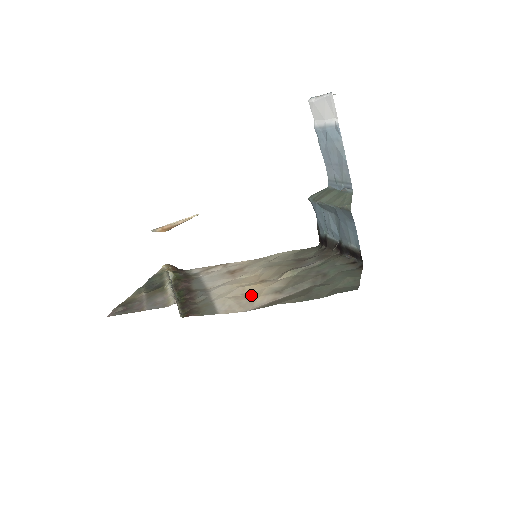
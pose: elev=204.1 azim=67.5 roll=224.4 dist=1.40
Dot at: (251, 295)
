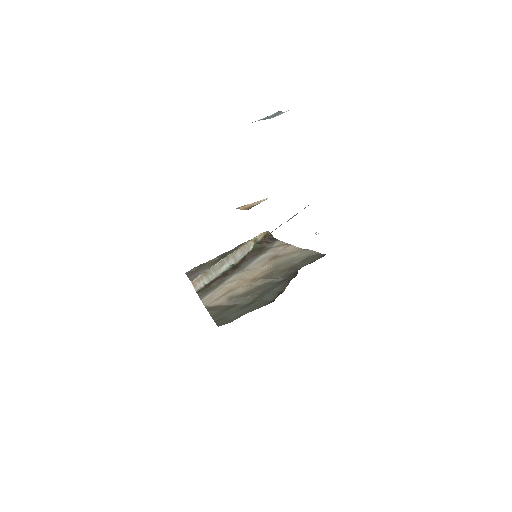
Dot at: (228, 292)
